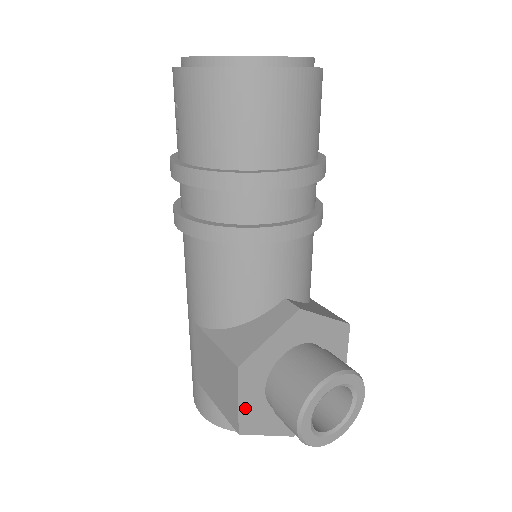
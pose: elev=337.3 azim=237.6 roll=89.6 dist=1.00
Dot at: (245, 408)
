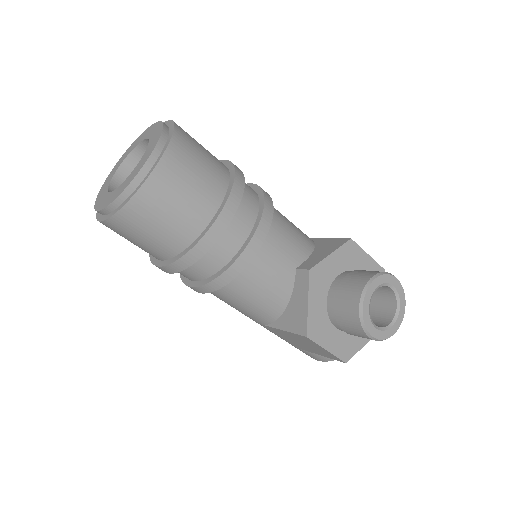
Dot at: (335, 349)
